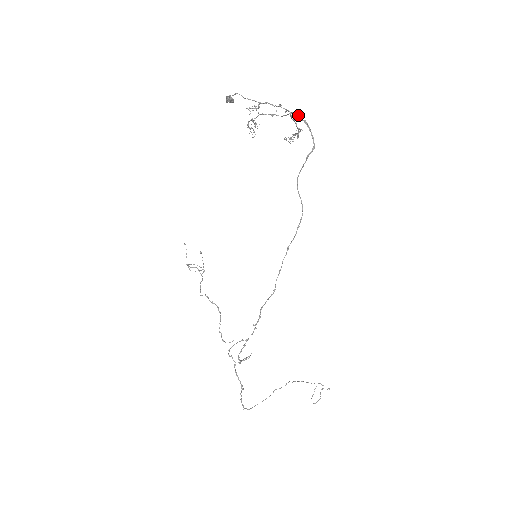
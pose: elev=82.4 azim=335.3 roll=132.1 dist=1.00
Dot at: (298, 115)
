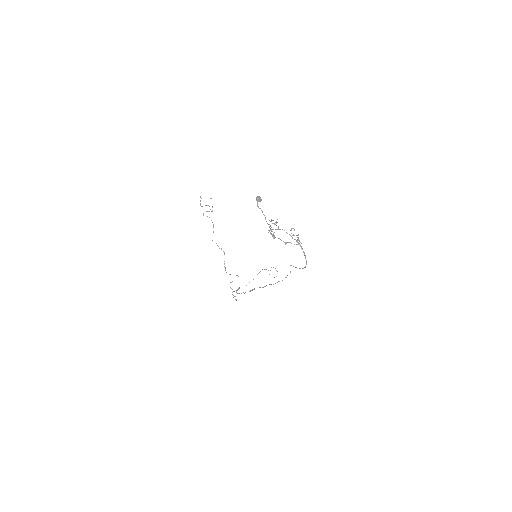
Dot at: (301, 247)
